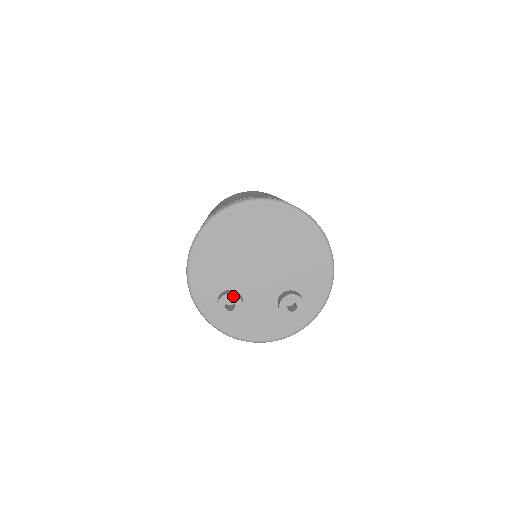
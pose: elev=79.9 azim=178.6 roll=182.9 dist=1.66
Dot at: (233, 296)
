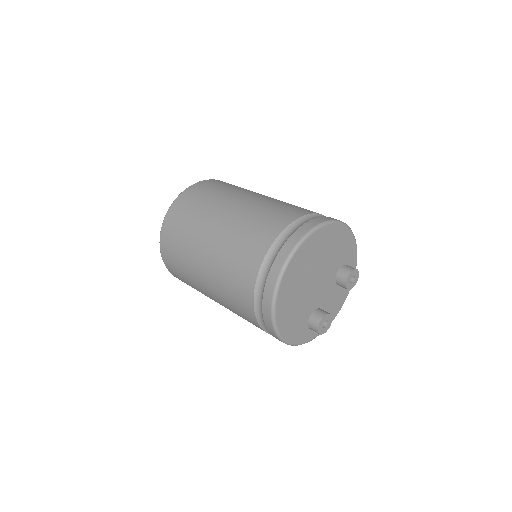
Dot at: (323, 319)
